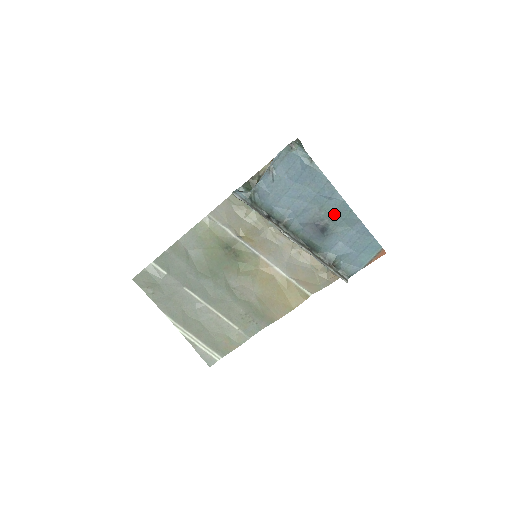
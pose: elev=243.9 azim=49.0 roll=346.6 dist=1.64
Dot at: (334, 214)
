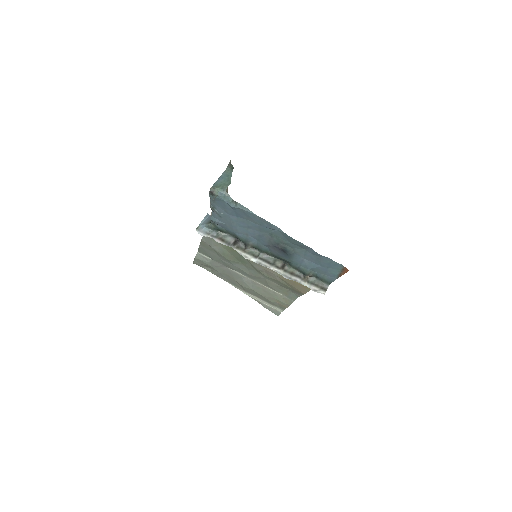
Dot at: (284, 240)
